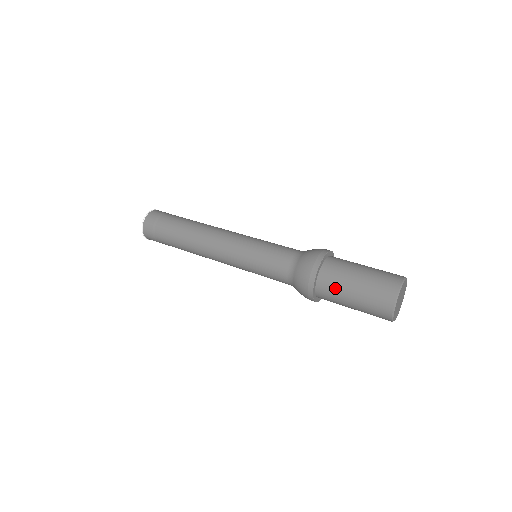
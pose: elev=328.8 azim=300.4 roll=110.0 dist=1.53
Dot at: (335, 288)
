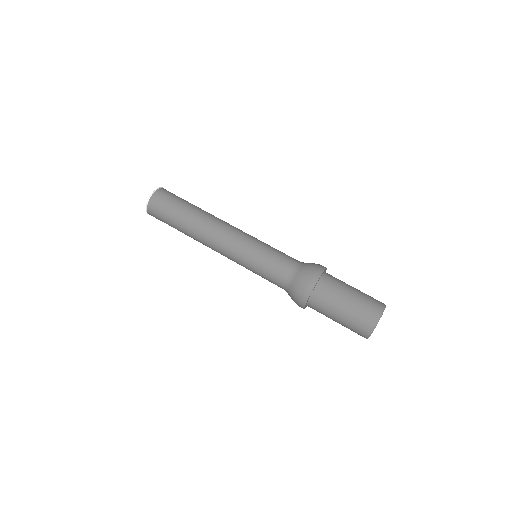
Dot at: (327, 302)
